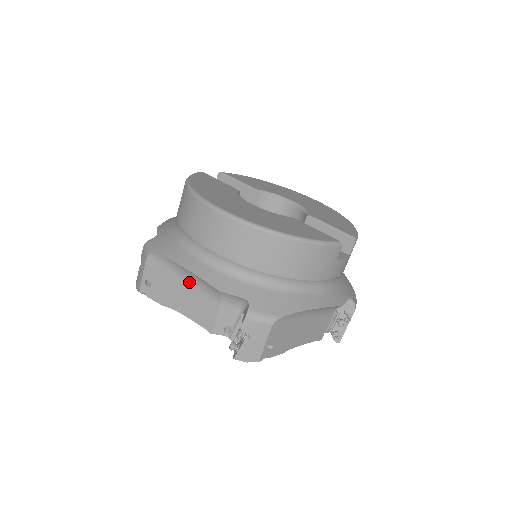
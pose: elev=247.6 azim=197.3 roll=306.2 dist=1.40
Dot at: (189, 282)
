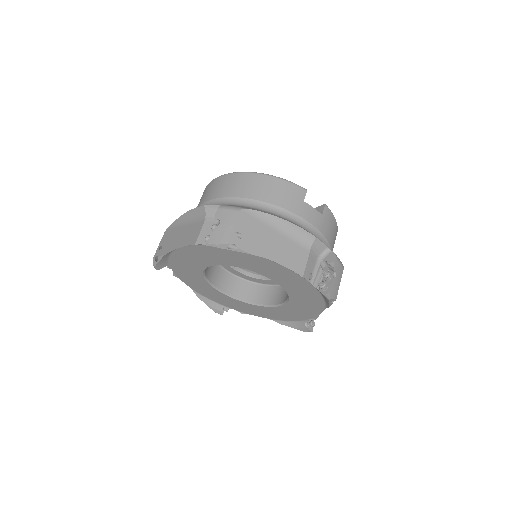
Dot at: (188, 224)
